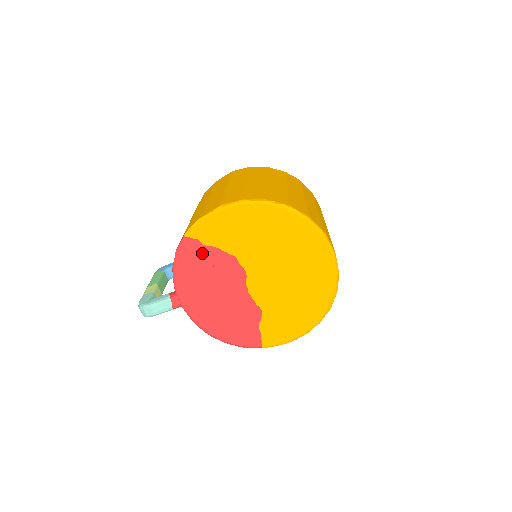
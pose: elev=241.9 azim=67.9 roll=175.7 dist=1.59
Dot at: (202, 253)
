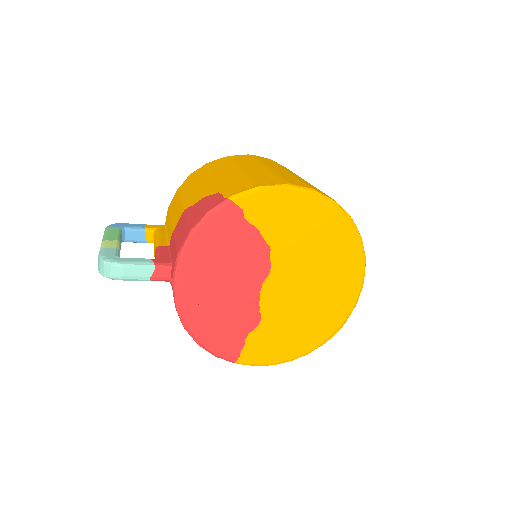
Dot at: (237, 227)
